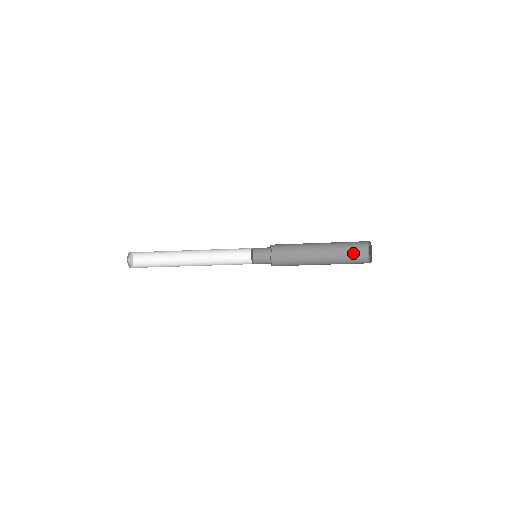
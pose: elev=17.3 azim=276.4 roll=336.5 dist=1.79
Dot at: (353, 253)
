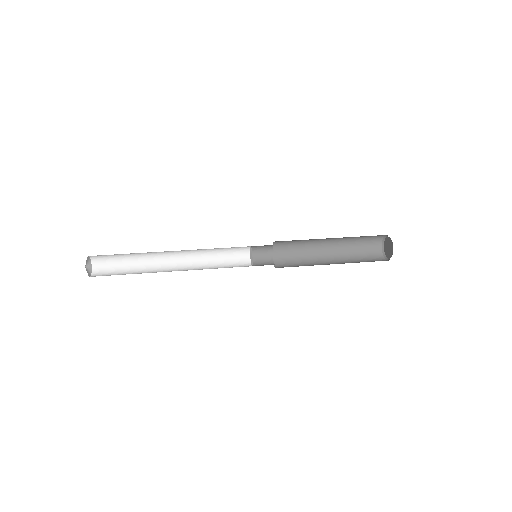
Dot at: (366, 242)
